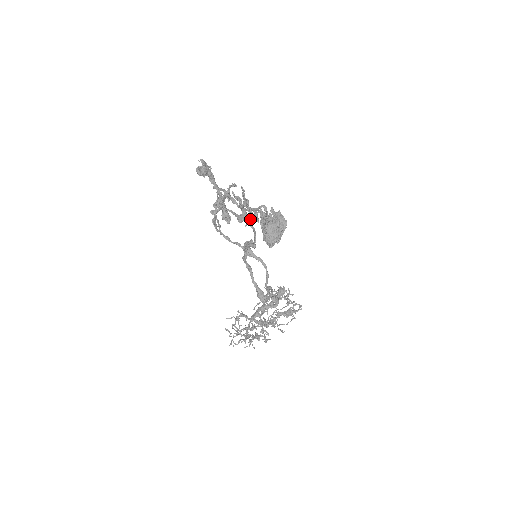
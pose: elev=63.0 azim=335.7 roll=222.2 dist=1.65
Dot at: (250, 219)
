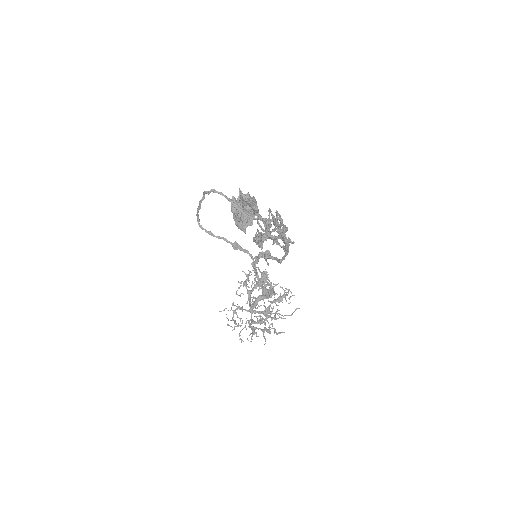
Dot at: (278, 238)
